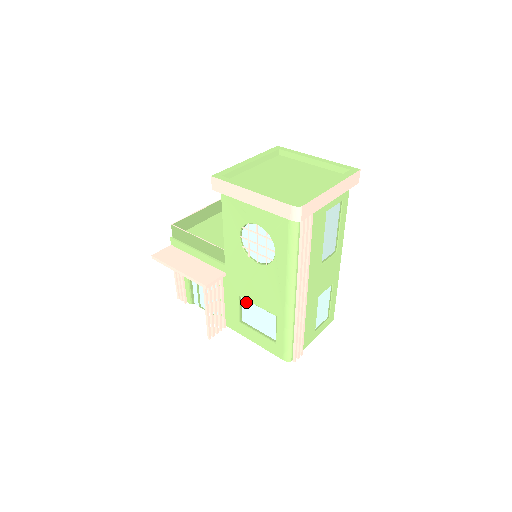
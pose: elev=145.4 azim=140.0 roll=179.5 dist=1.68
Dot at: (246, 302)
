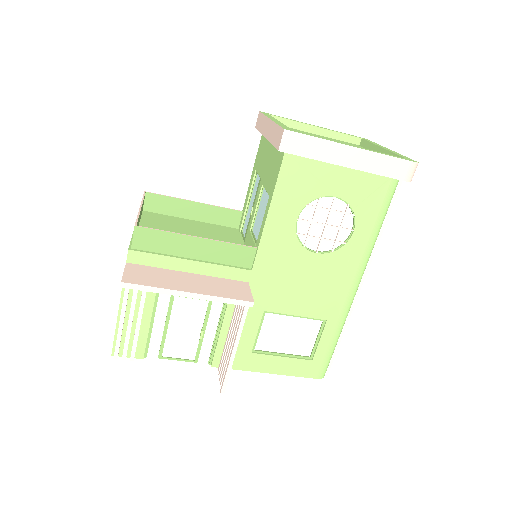
Dot at: (272, 318)
